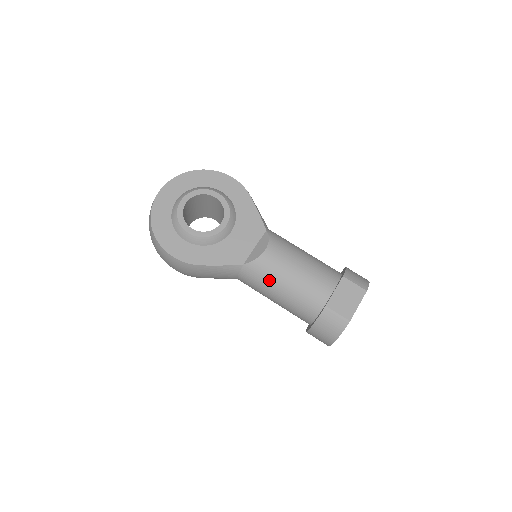
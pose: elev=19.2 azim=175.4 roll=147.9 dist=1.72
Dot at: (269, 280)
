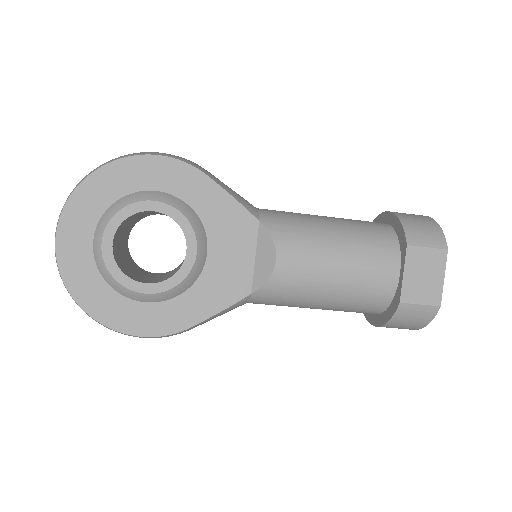
Dot at: (299, 297)
